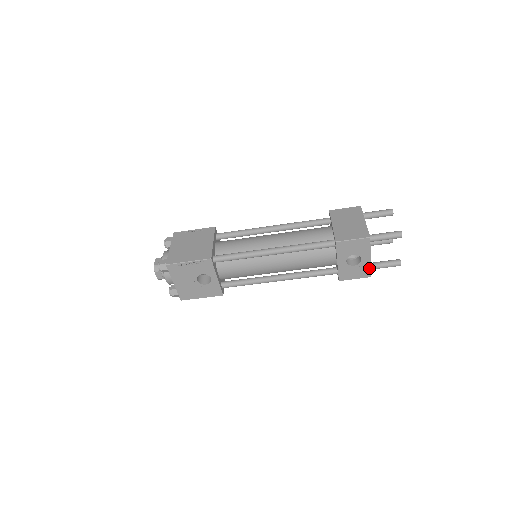
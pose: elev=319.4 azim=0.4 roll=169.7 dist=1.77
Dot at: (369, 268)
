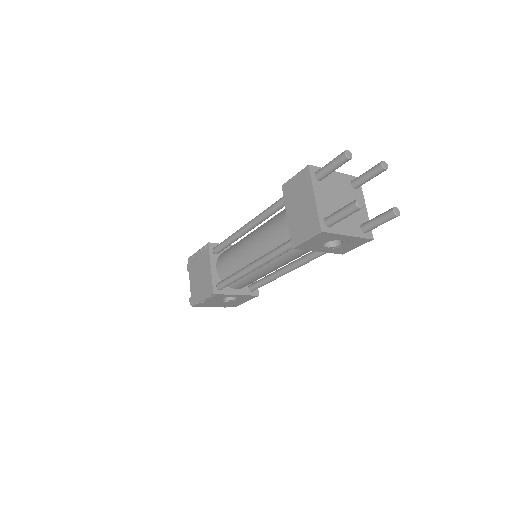
Dot at: (360, 238)
